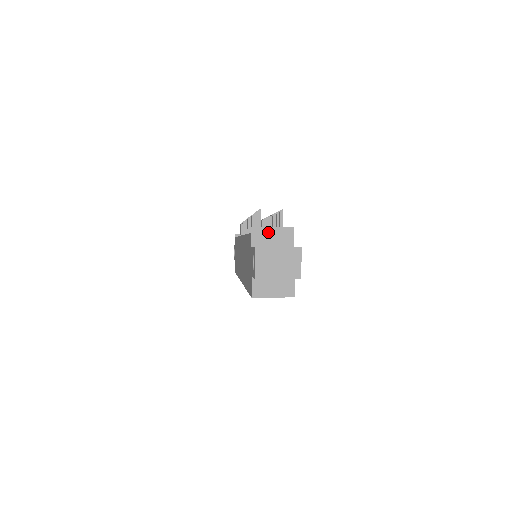
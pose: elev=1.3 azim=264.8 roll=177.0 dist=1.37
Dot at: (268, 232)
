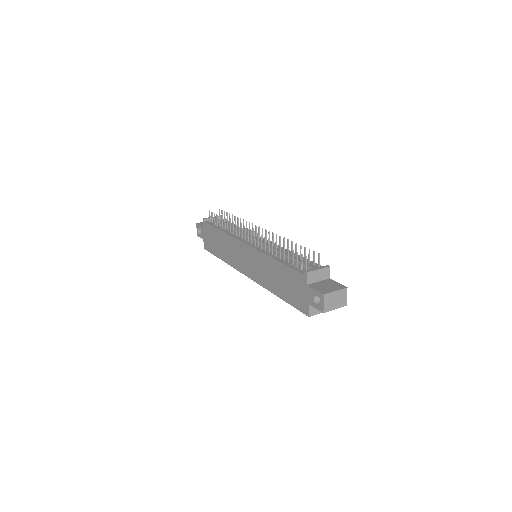
Dot at: (316, 273)
